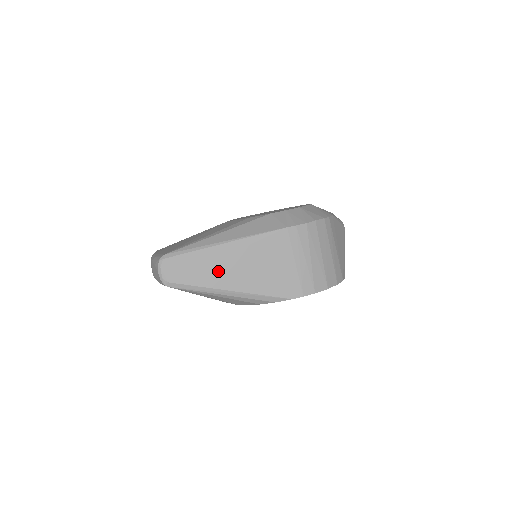
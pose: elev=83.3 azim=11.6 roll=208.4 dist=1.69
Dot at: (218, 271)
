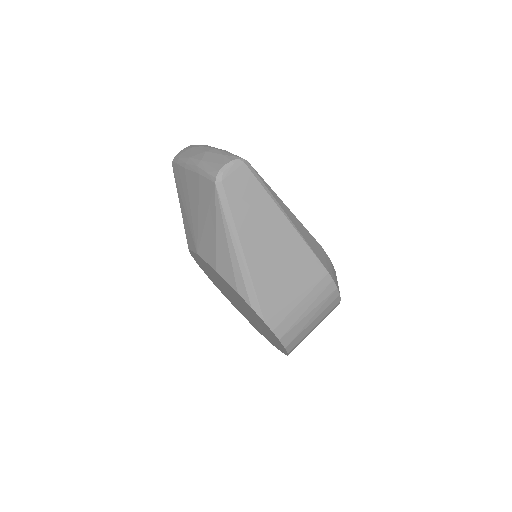
Dot at: (258, 229)
